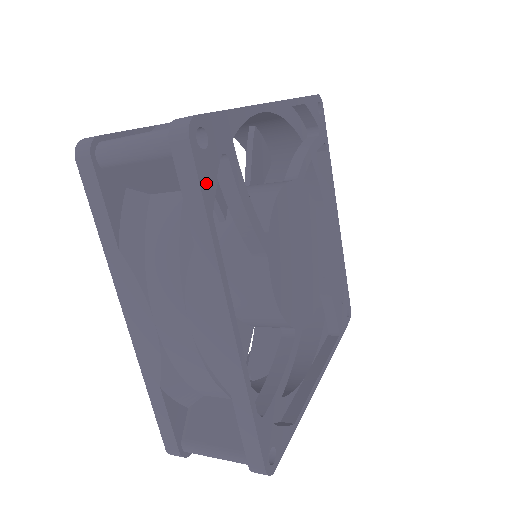
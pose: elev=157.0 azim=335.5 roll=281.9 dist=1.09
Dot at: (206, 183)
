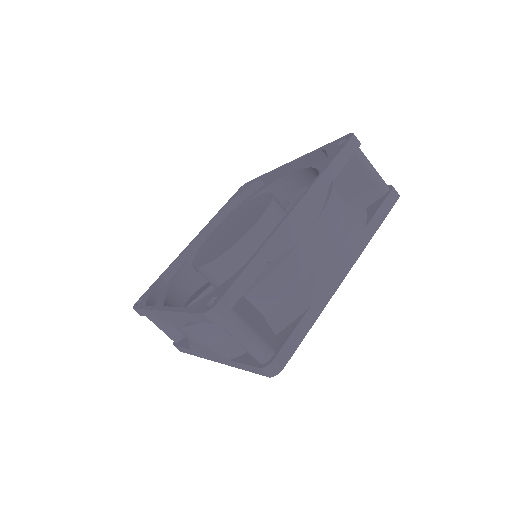
Dot at: occluded
